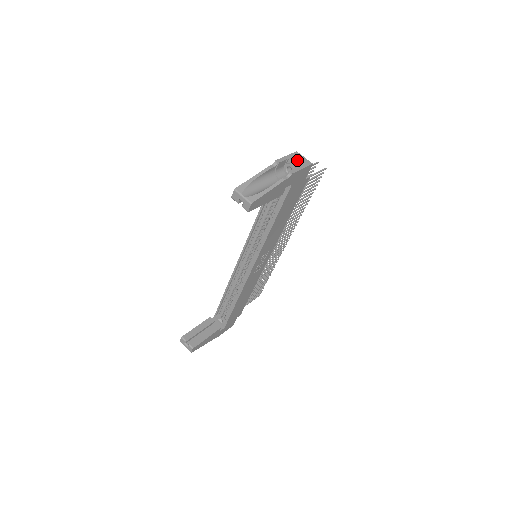
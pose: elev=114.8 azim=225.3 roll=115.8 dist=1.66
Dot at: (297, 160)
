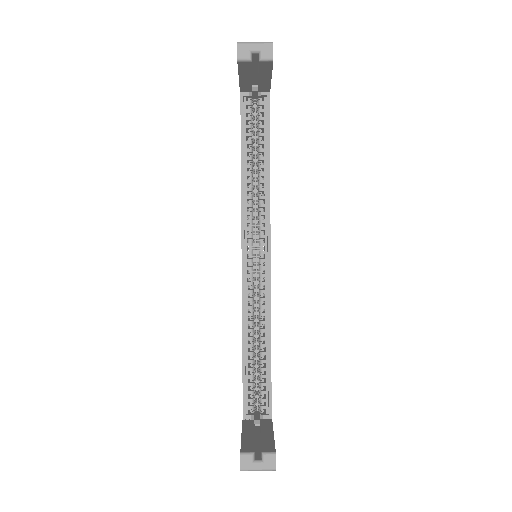
Dot at: occluded
